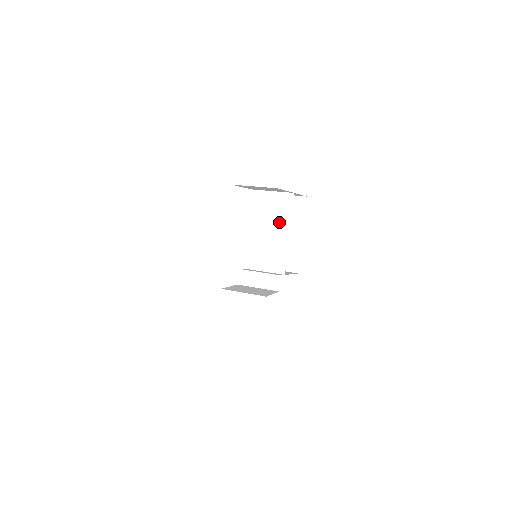
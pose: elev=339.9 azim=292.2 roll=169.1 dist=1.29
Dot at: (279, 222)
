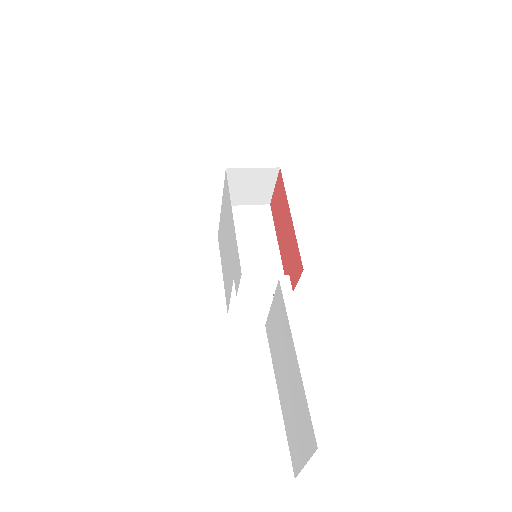
Dot at: (262, 232)
